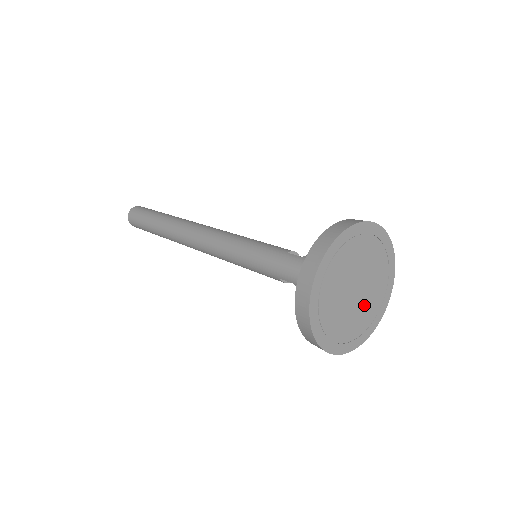
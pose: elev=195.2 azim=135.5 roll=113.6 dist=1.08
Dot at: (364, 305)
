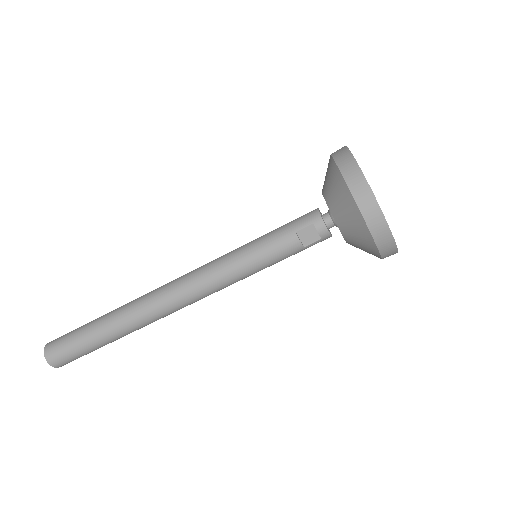
Dot at: occluded
